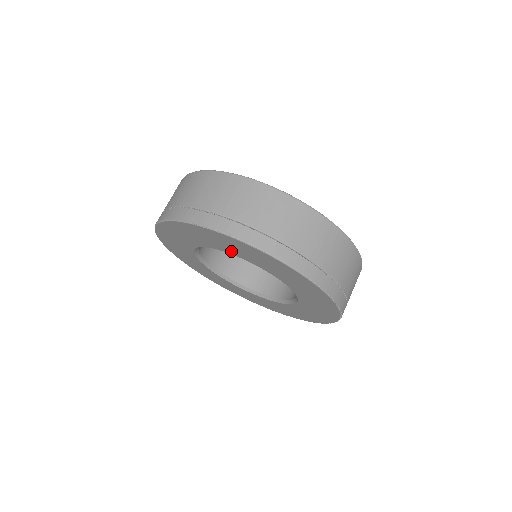
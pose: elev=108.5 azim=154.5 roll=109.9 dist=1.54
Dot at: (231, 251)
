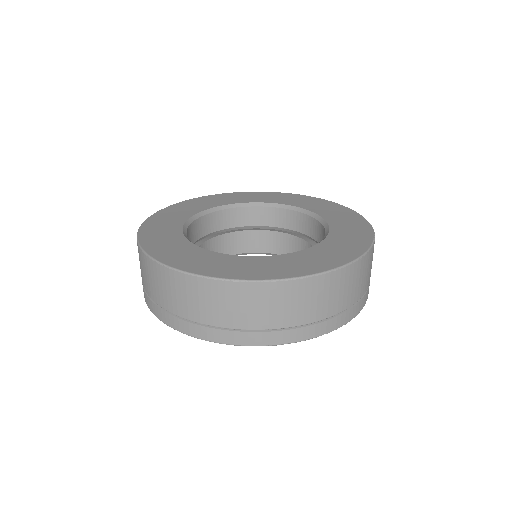
Dot at: occluded
